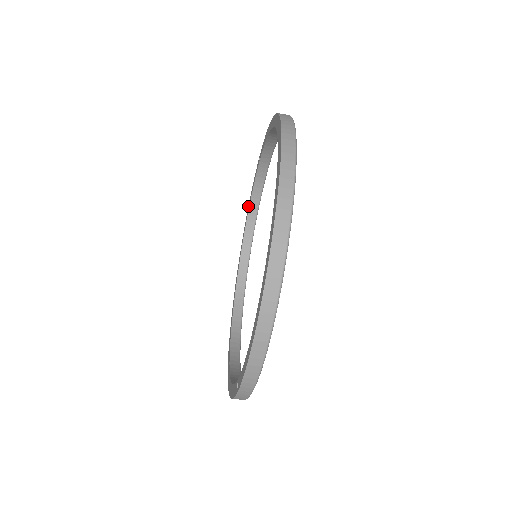
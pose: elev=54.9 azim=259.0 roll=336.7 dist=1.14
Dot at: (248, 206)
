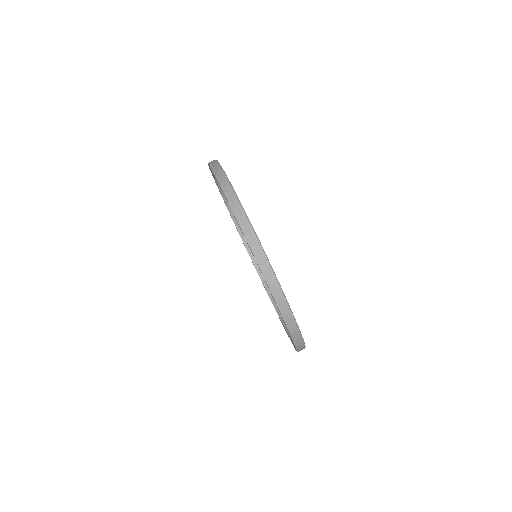
Dot at: occluded
